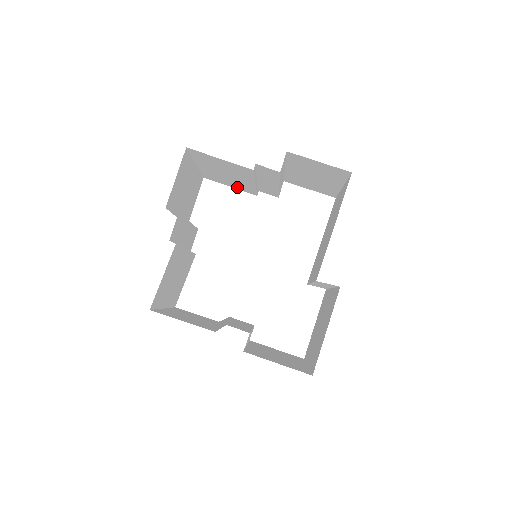
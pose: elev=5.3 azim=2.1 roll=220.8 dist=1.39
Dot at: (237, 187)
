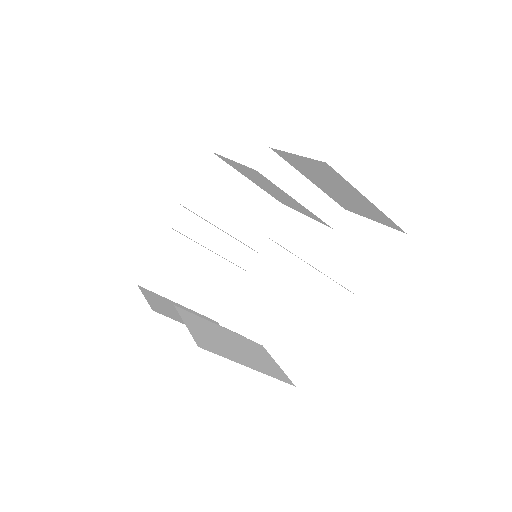
Dot at: (232, 288)
